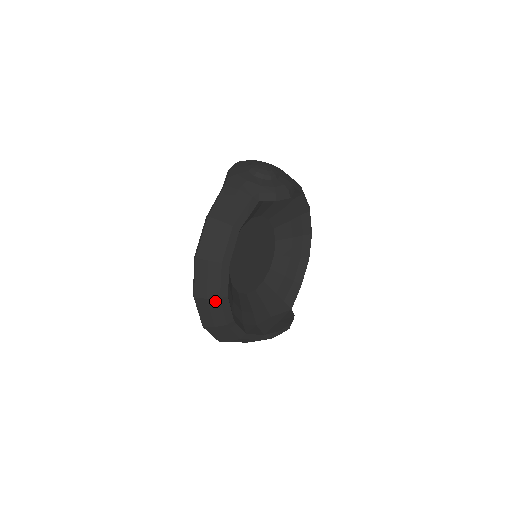
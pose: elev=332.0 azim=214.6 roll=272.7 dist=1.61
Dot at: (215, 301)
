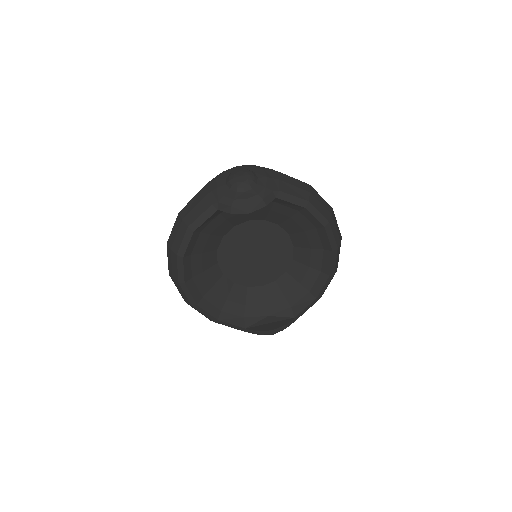
Dot at: (177, 283)
